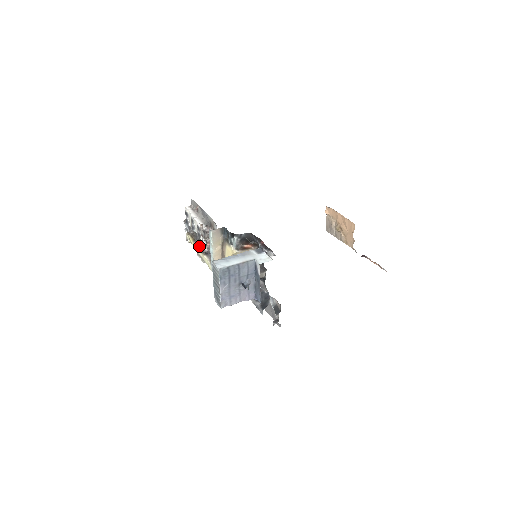
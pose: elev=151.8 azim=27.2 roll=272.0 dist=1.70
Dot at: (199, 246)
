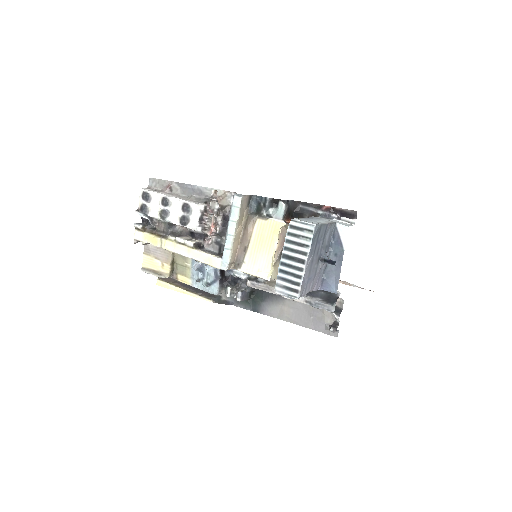
Dot at: (183, 238)
